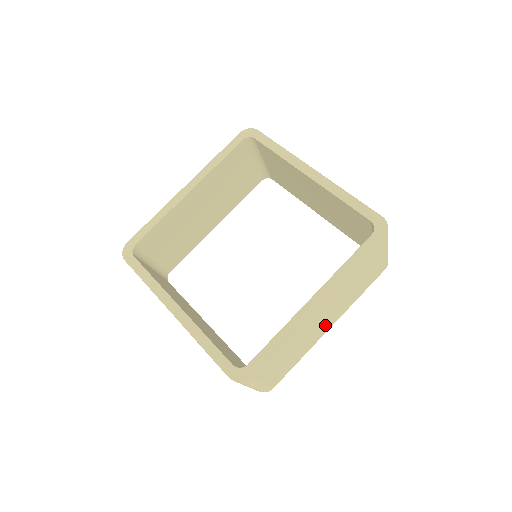
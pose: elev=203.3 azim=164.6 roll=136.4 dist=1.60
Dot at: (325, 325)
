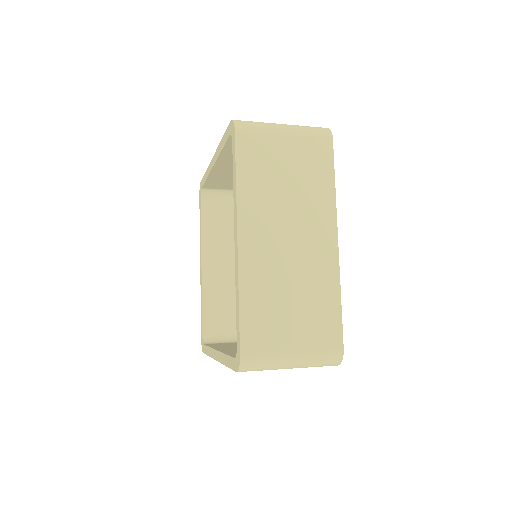
Dot at: occluded
